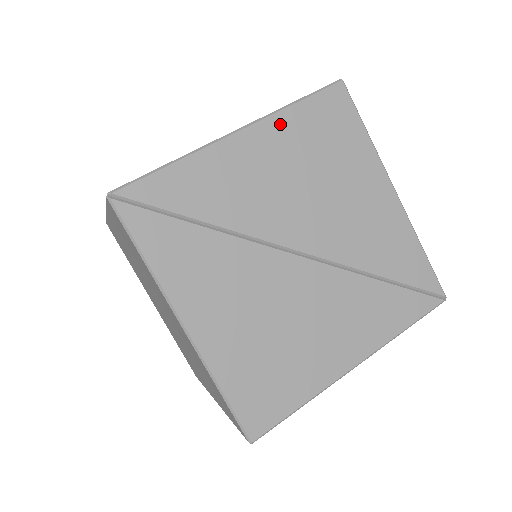
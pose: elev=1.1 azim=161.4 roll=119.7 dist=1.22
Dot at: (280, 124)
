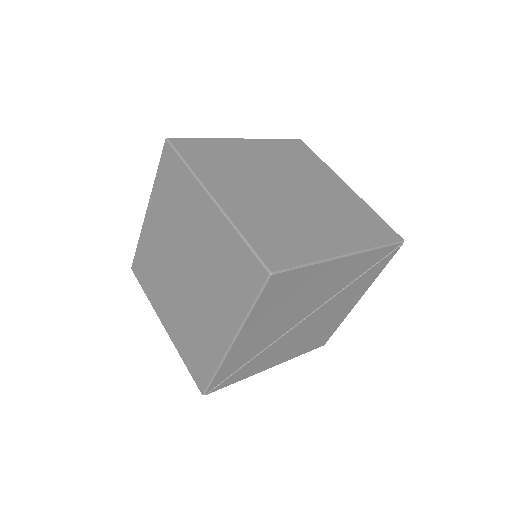
Dot at: (252, 320)
